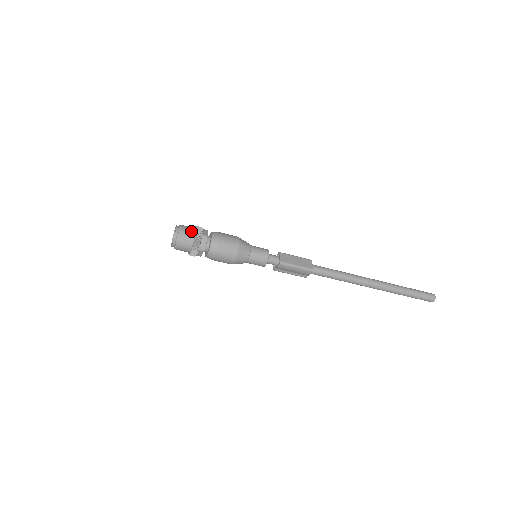
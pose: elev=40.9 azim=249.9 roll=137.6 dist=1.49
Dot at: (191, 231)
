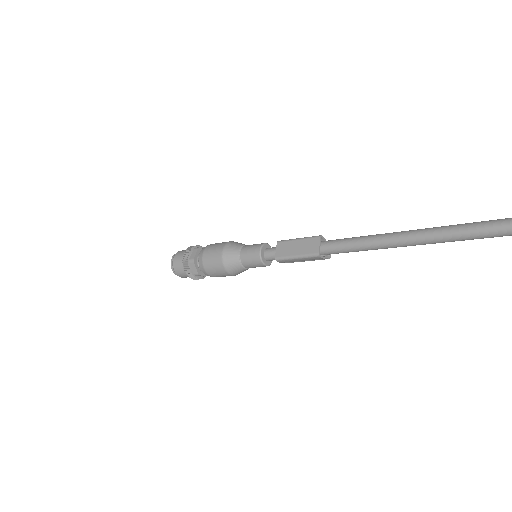
Dot at: (181, 259)
